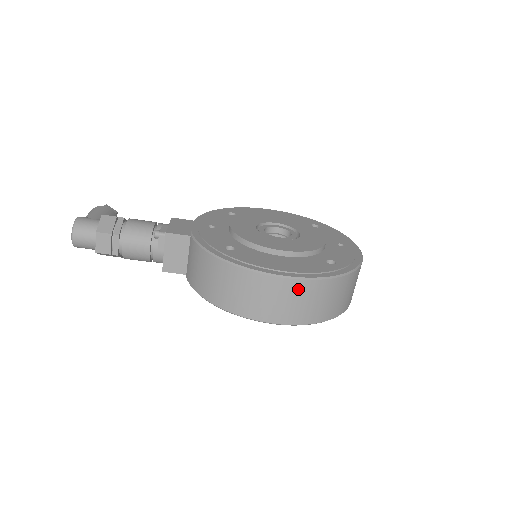
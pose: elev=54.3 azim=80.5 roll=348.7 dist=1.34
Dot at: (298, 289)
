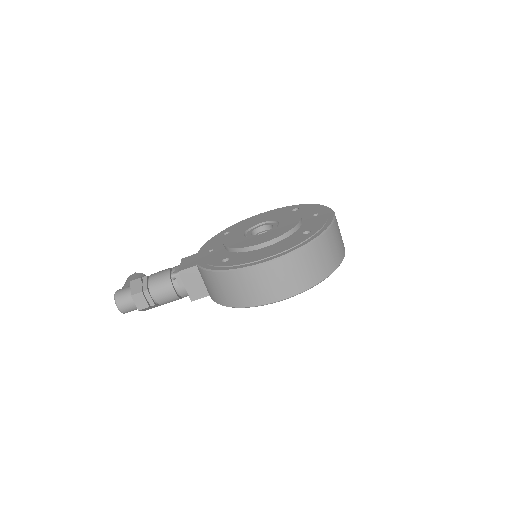
Dot at: (284, 265)
